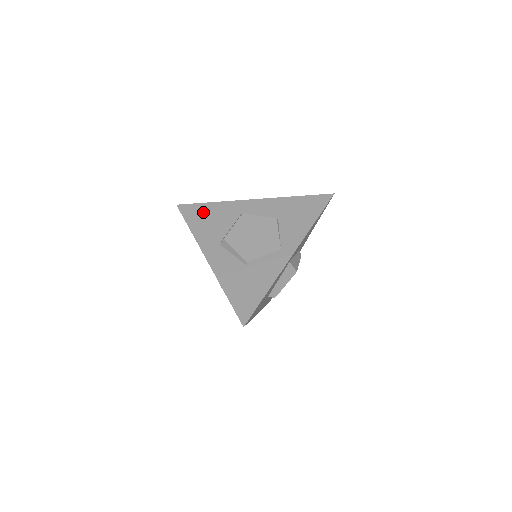
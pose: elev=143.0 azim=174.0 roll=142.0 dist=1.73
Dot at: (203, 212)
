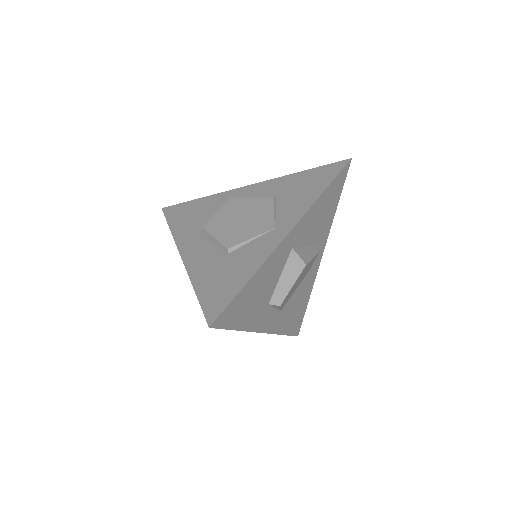
Dot at: (189, 209)
